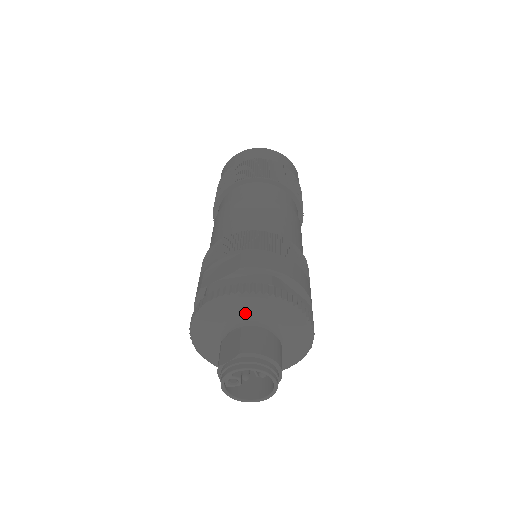
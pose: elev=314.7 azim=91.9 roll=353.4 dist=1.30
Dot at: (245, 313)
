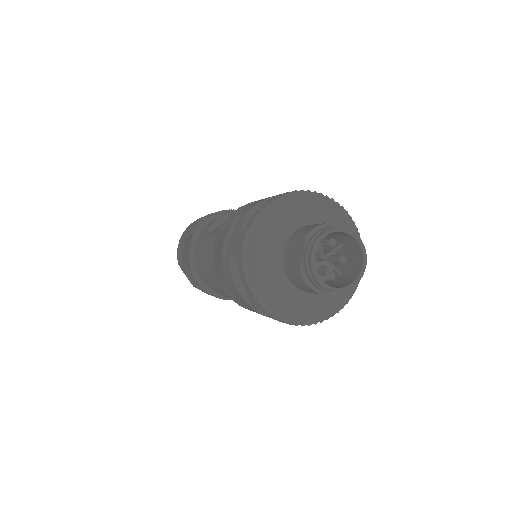
Dot at: (282, 228)
